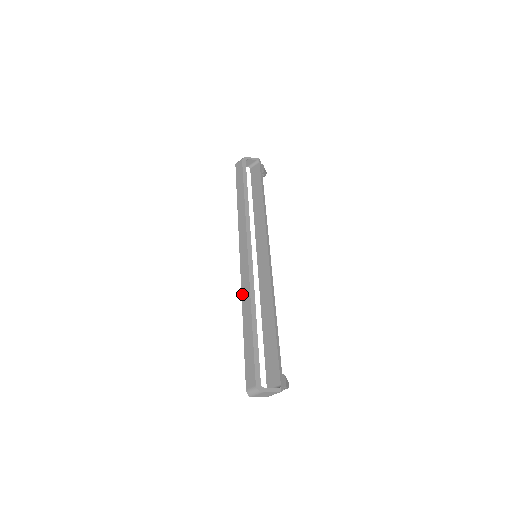
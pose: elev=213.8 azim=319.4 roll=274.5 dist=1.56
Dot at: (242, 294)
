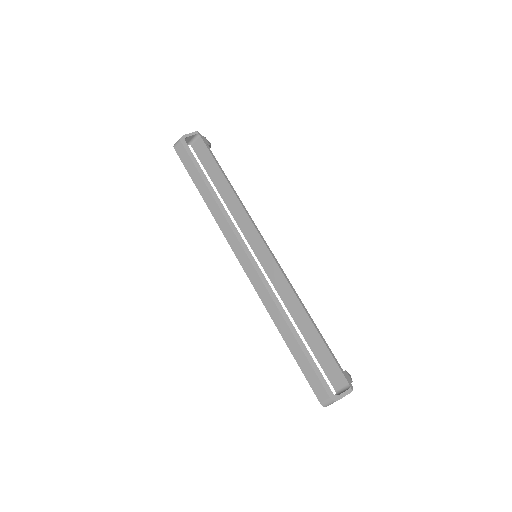
Dot at: (265, 307)
